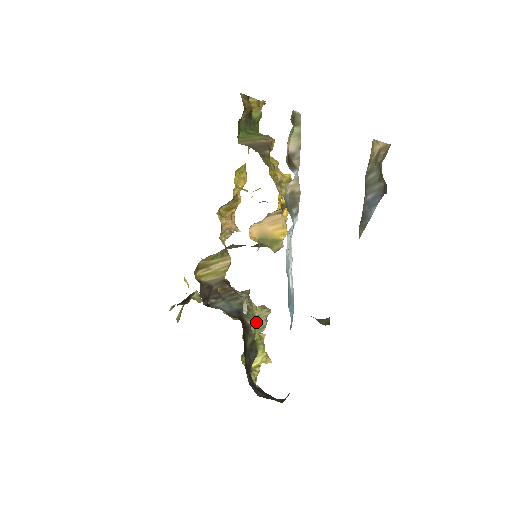
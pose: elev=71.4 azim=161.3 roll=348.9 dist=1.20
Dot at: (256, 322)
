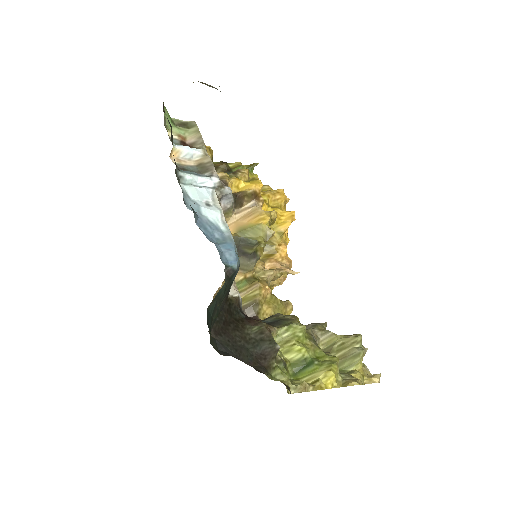
Dot at: (297, 329)
